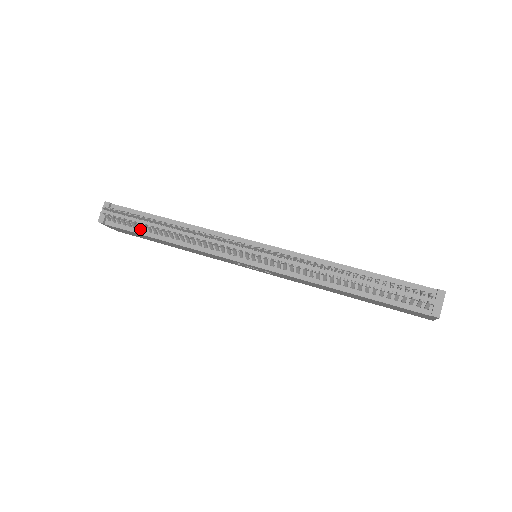
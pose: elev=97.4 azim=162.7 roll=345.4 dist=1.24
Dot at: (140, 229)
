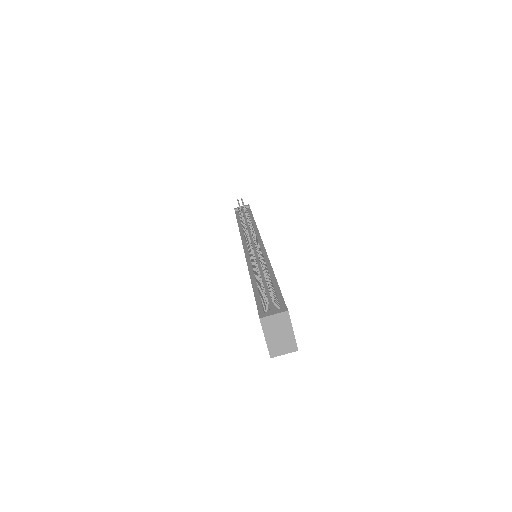
Dot at: occluded
